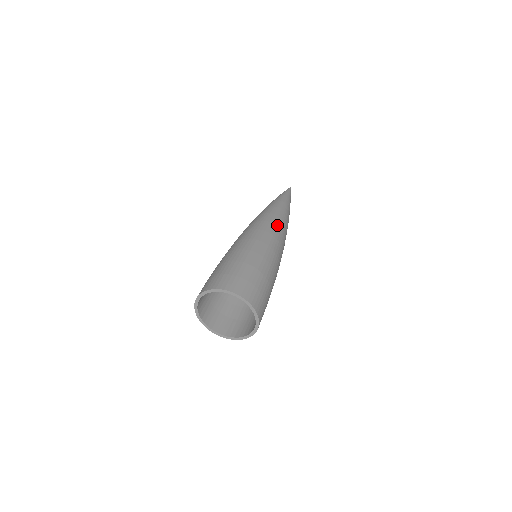
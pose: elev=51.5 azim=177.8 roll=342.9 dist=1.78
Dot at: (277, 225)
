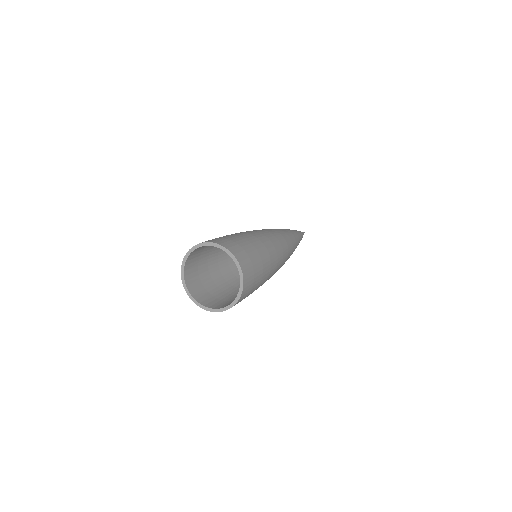
Dot at: (272, 229)
